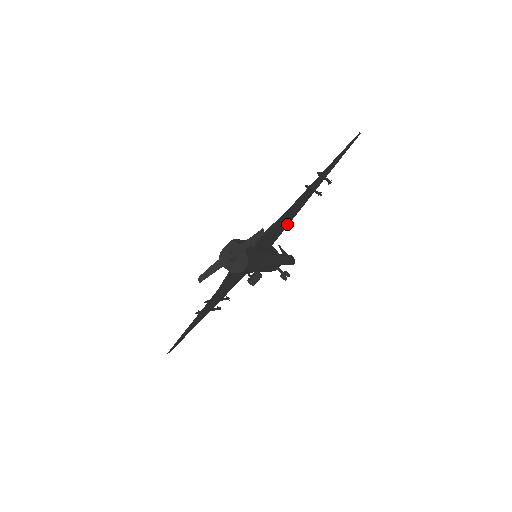
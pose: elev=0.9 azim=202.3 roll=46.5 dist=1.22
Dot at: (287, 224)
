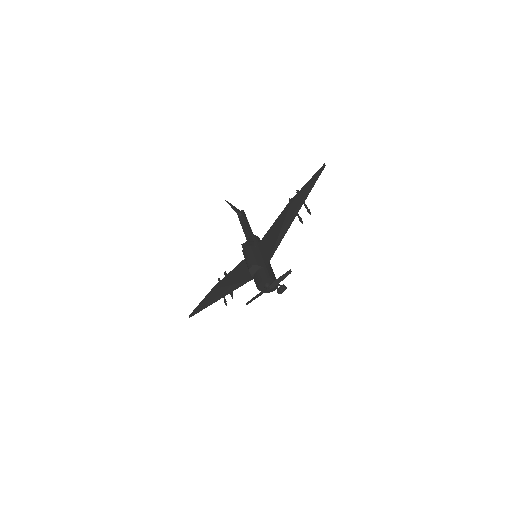
Dot at: (273, 229)
